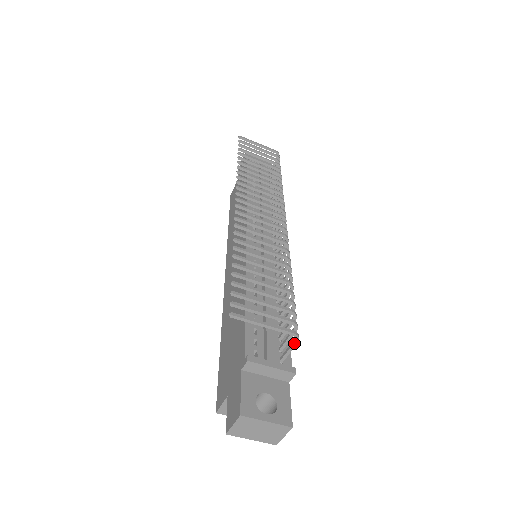
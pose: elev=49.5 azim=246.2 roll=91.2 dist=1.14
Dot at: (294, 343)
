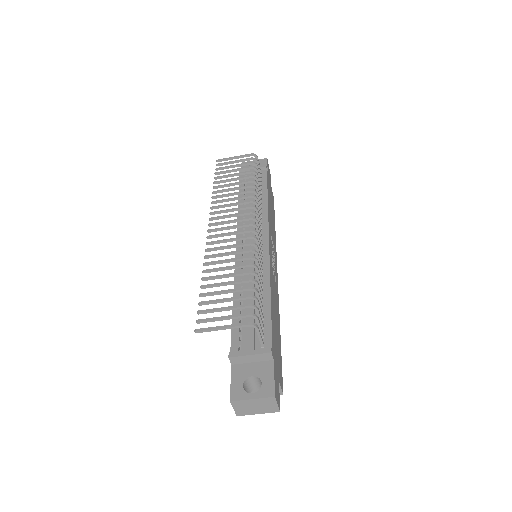
Dot at: (256, 331)
